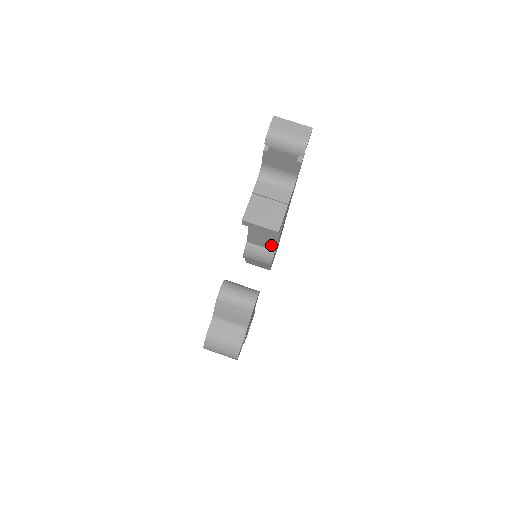
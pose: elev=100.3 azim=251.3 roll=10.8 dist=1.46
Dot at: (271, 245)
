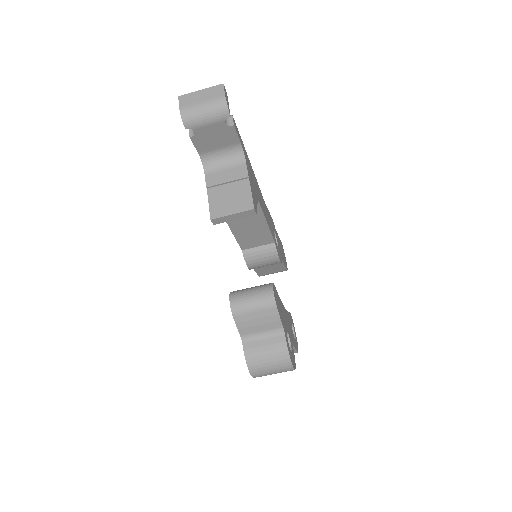
Dot at: (266, 238)
